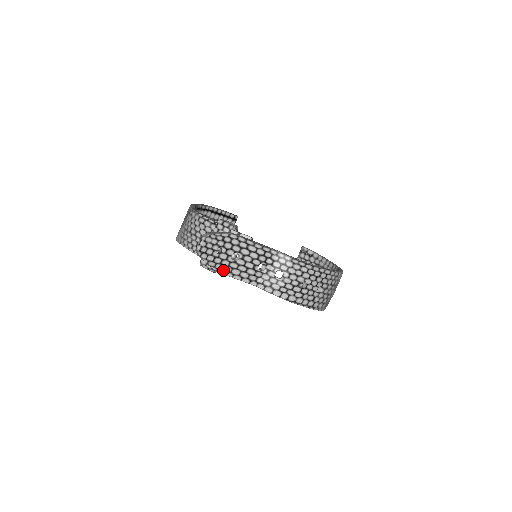
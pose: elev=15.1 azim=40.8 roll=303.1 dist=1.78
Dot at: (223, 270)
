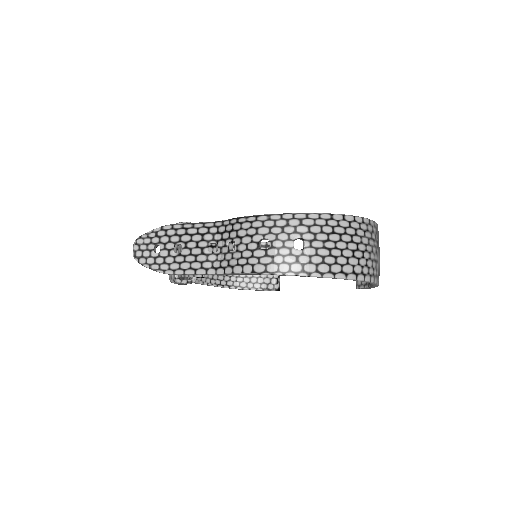
Dot at: (171, 269)
